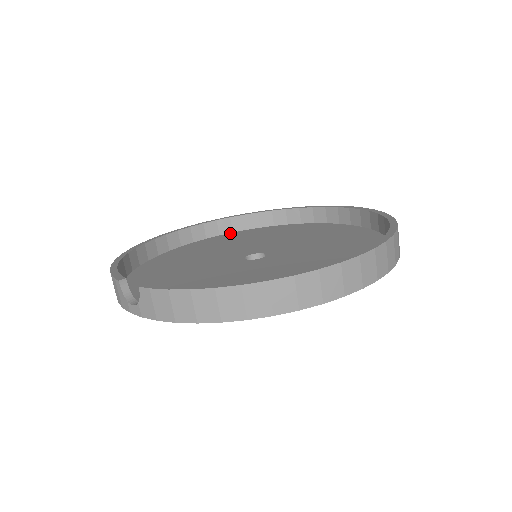
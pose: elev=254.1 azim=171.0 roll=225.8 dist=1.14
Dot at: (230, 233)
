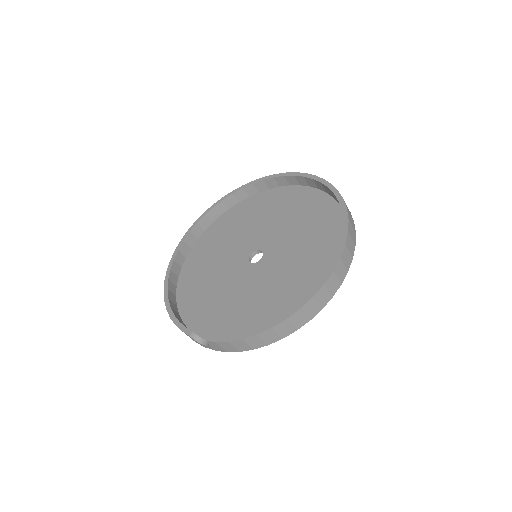
Dot at: (219, 217)
